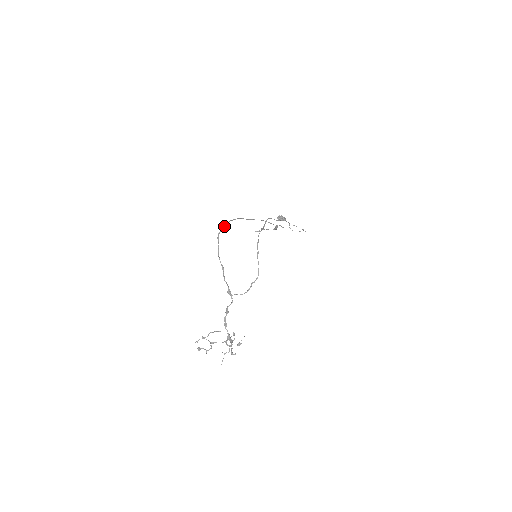
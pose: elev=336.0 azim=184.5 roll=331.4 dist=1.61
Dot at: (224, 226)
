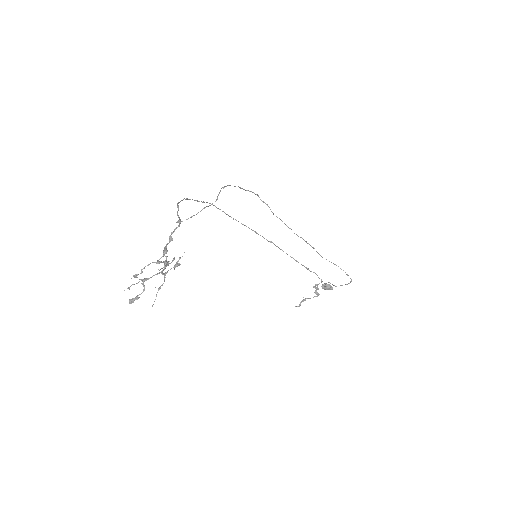
Dot at: (202, 202)
